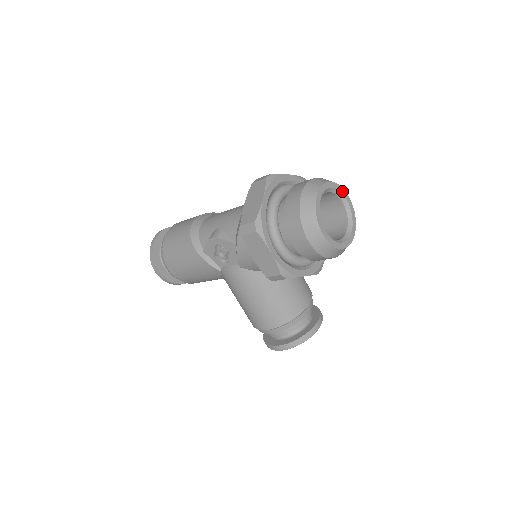
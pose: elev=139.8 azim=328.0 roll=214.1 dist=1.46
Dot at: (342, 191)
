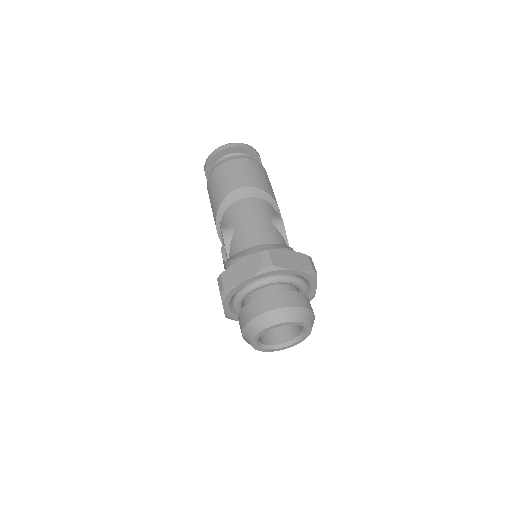
Dot at: (306, 326)
